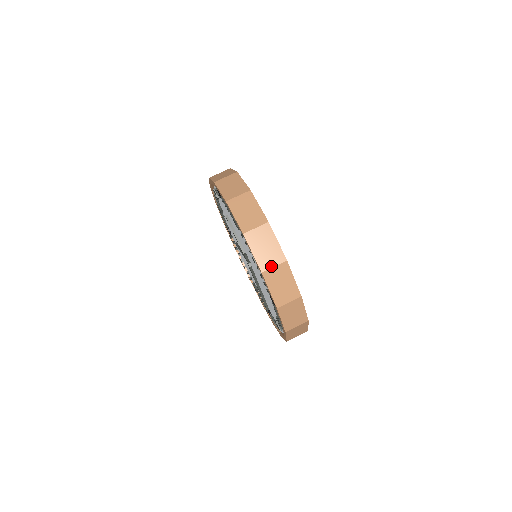
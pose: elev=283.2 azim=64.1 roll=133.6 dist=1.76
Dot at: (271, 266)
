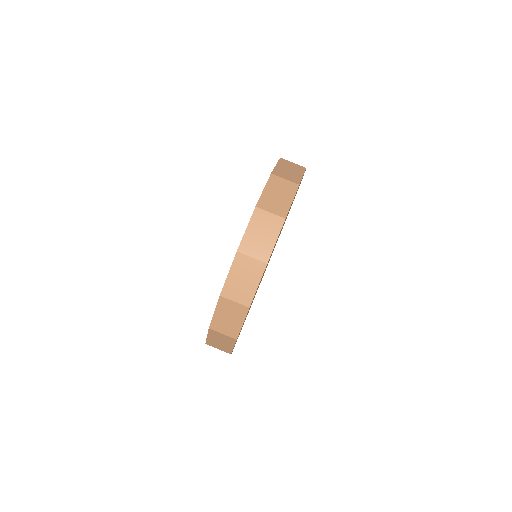
Dot at: (283, 177)
